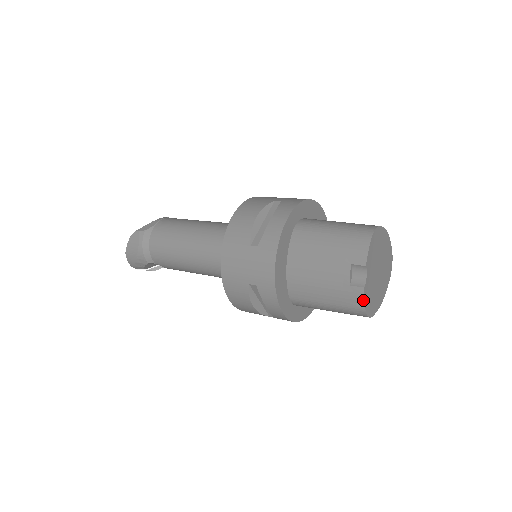
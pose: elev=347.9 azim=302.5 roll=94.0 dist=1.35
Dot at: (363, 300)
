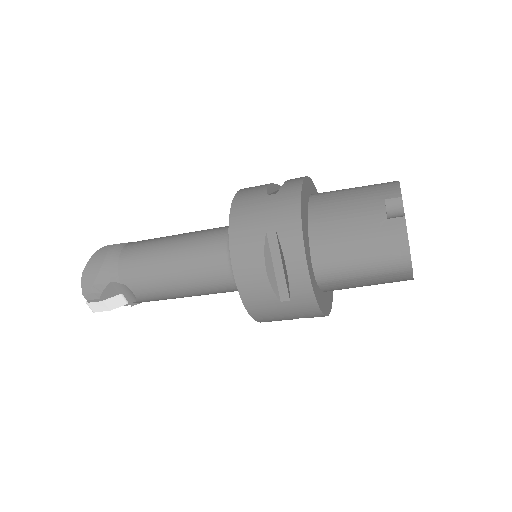
Dot at: (405, 232)
